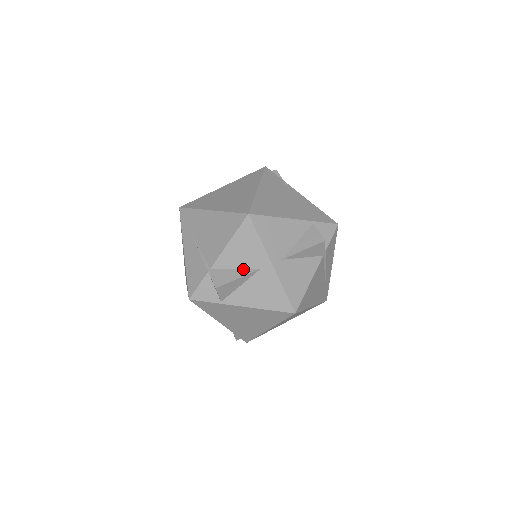
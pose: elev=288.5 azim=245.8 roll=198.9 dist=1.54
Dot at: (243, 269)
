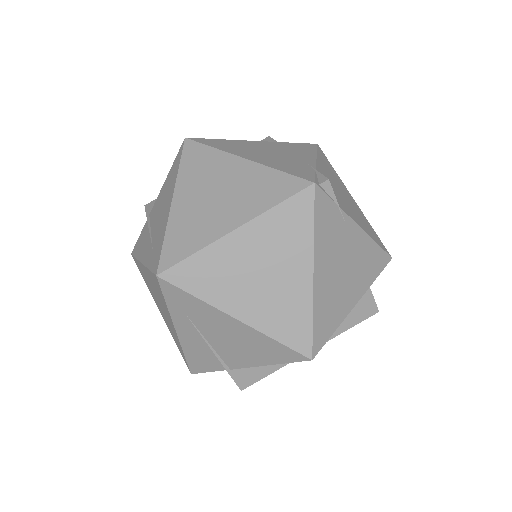
Dot at: occluded
